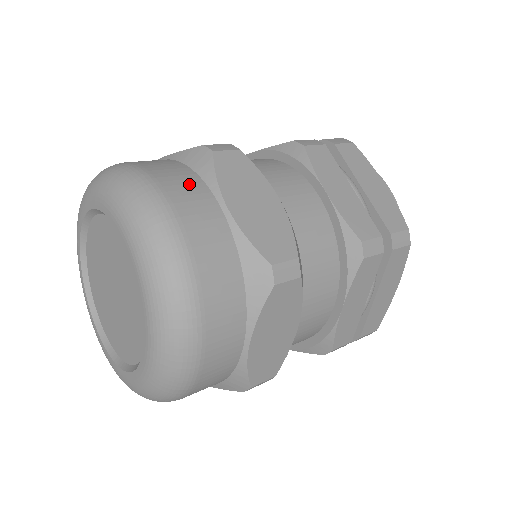
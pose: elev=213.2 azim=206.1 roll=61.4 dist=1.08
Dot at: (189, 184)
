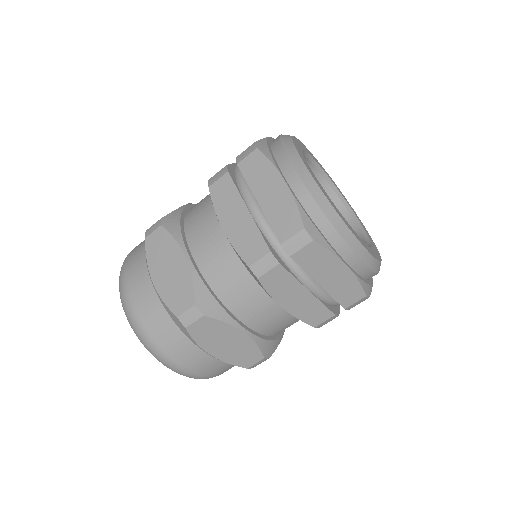
Dot at: (138, 270)
